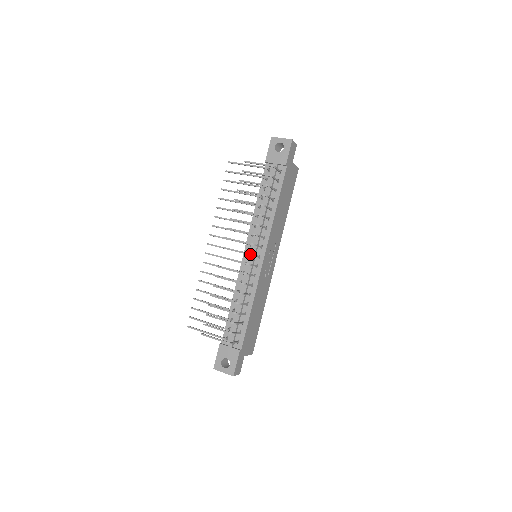
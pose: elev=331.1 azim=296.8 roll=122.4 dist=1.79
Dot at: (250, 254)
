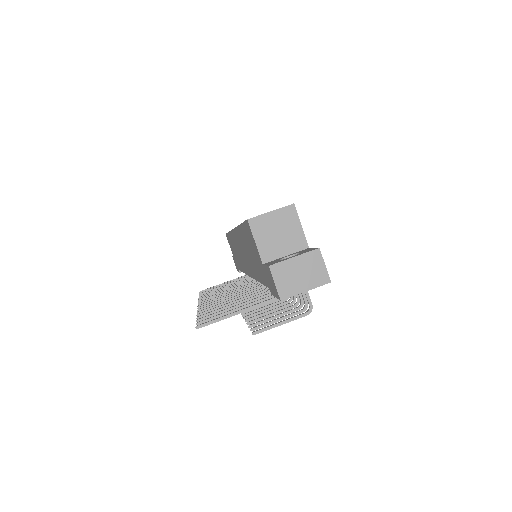
Dot at: occluded
